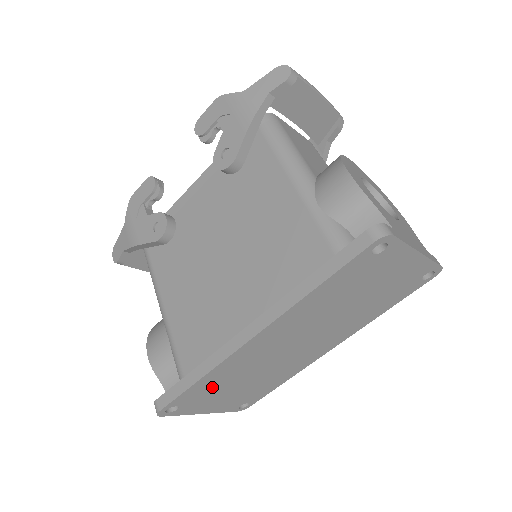
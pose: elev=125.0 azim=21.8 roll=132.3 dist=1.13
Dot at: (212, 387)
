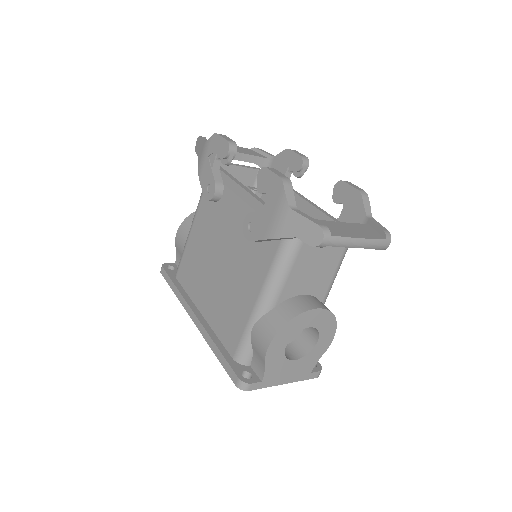
Dot at: occluded
